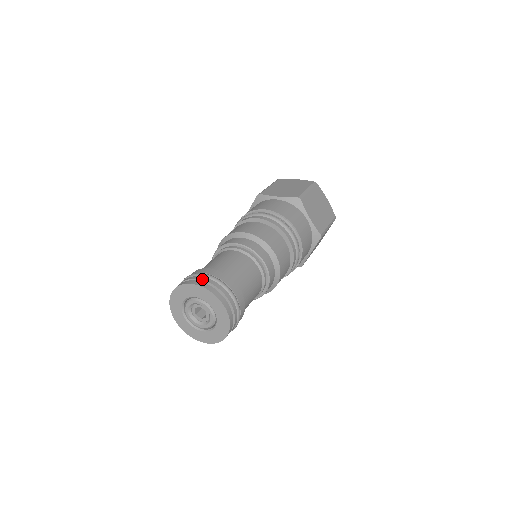
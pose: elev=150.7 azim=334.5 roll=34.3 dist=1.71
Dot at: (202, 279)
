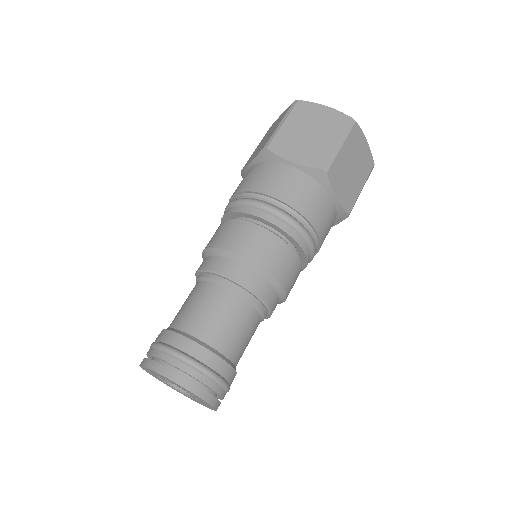
Dot at: (178, 367)
